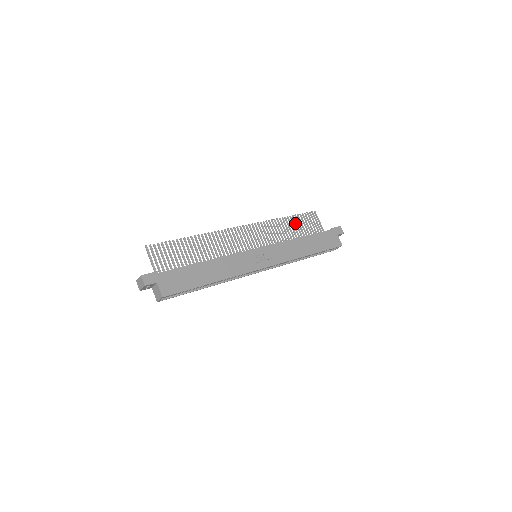
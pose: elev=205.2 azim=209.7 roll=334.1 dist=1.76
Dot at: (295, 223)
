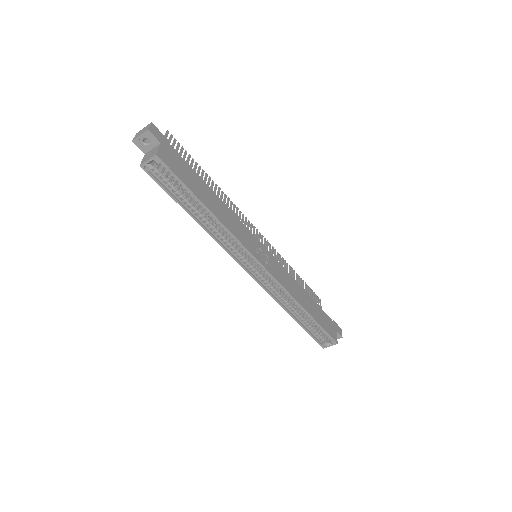
Dot at: (301, 285)
